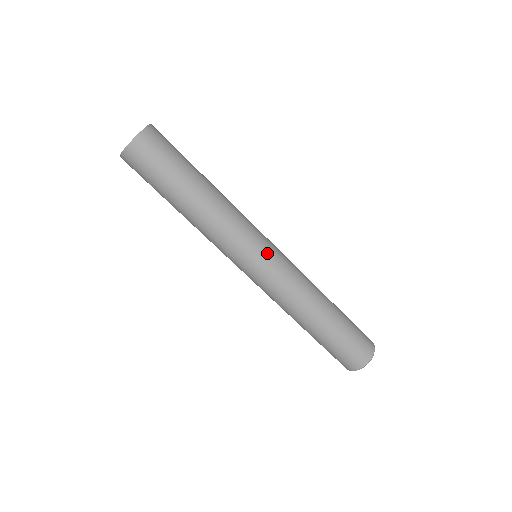
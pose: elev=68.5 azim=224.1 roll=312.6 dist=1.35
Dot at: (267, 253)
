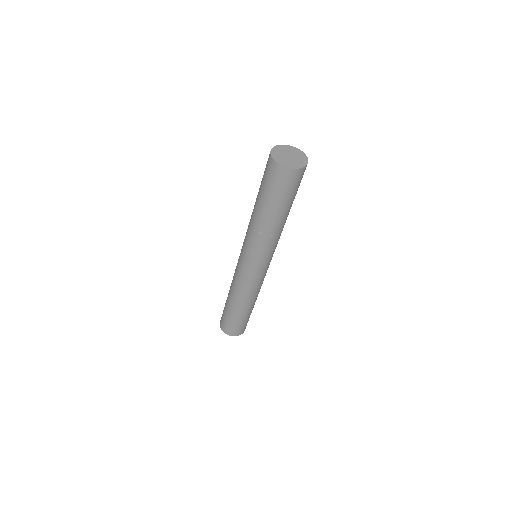
Dot at: (267, 266)
